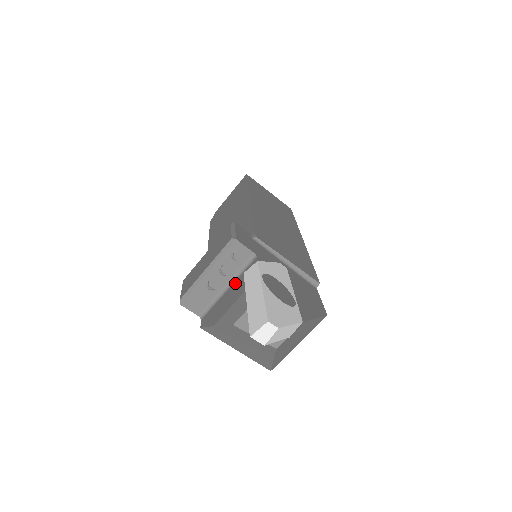
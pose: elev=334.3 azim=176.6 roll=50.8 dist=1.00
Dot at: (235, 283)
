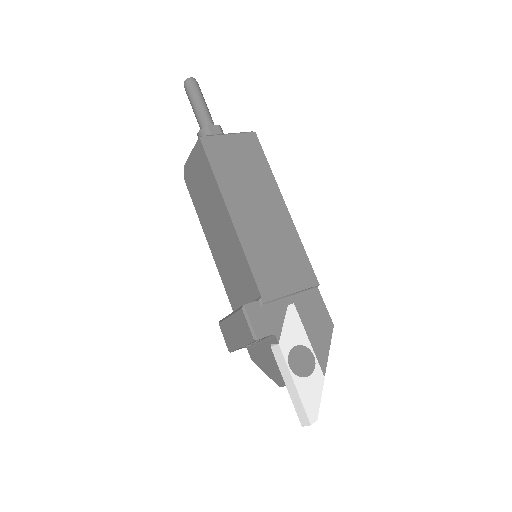
Dot at: (265, 345)
